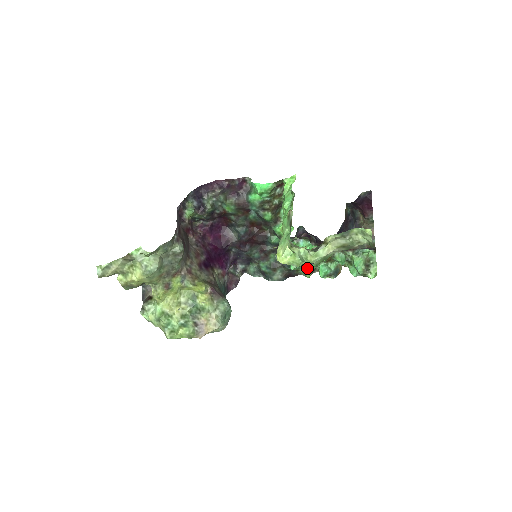
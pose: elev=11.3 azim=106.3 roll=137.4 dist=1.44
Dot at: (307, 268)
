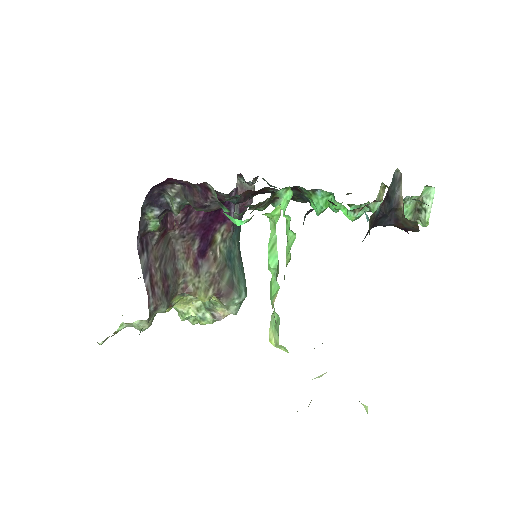
Dot at: occluded
